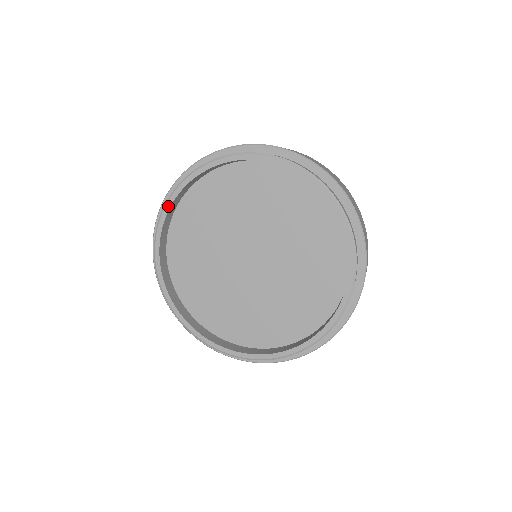
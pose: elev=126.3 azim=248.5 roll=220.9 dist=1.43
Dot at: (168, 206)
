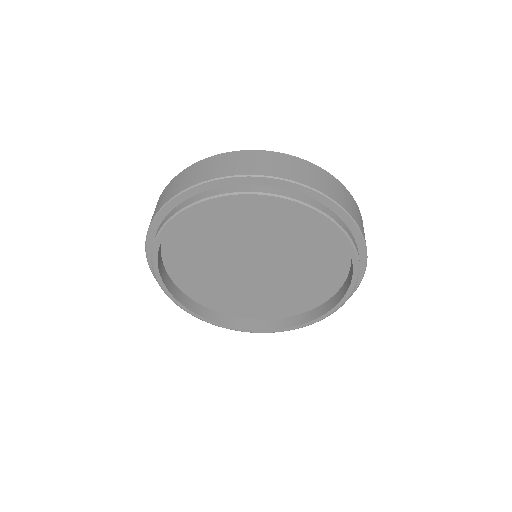
Dot at: (156, 249)
